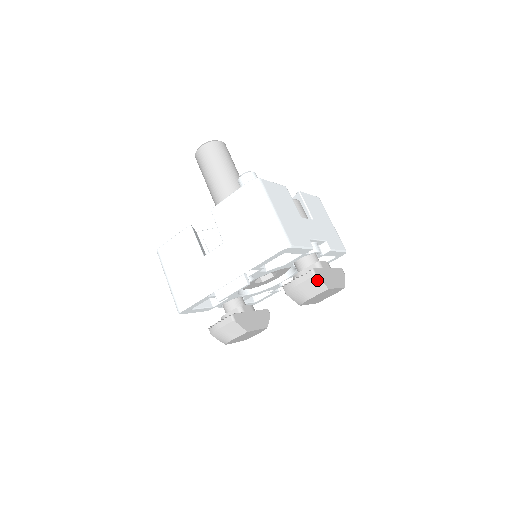
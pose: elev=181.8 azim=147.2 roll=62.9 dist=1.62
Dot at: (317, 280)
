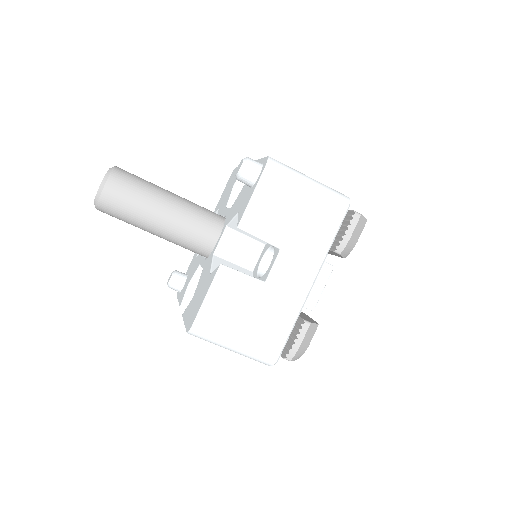
Dot at: (362, 218)
